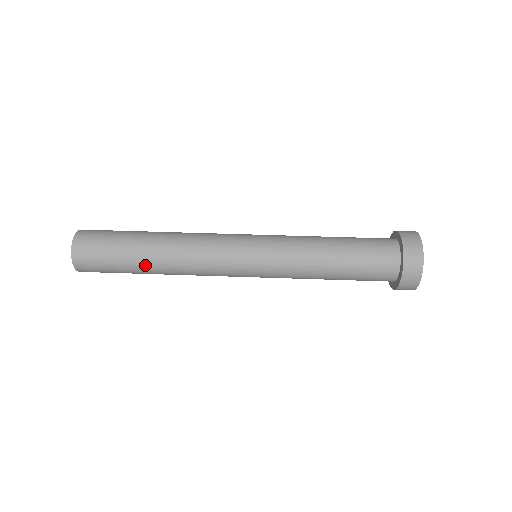
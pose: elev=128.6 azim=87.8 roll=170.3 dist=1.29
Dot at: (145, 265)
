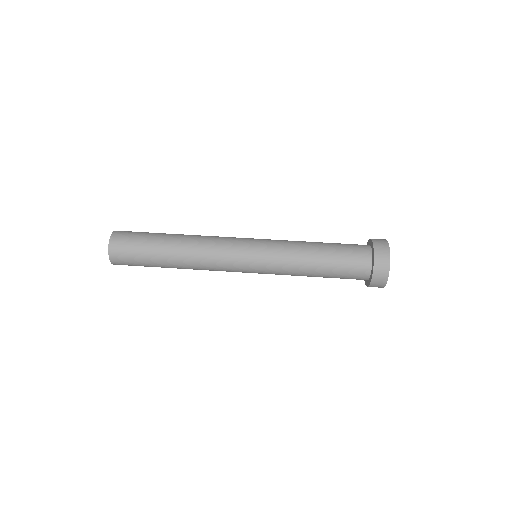
Dot at: (166, 249)
